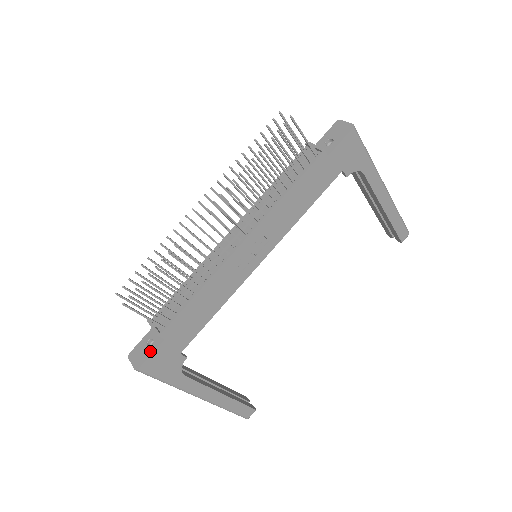
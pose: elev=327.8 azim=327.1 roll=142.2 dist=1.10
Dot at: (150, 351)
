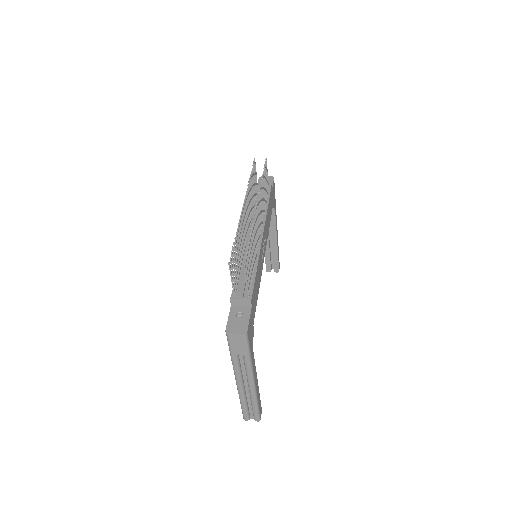
Dot at: (246, 318)
